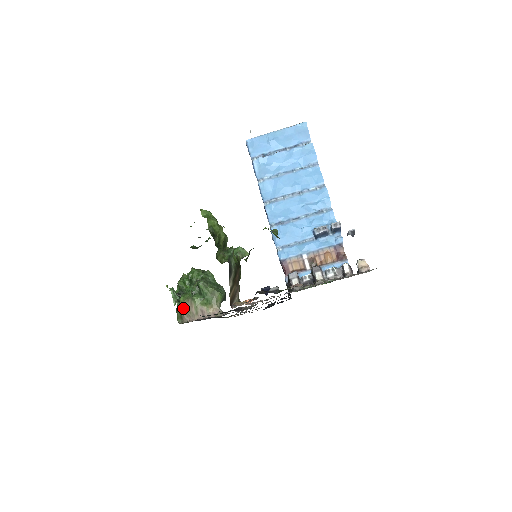
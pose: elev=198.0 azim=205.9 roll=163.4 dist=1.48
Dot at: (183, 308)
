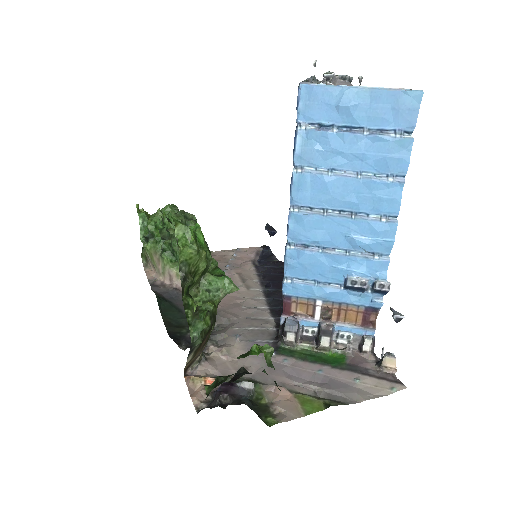
Dot at: (148, 256)
